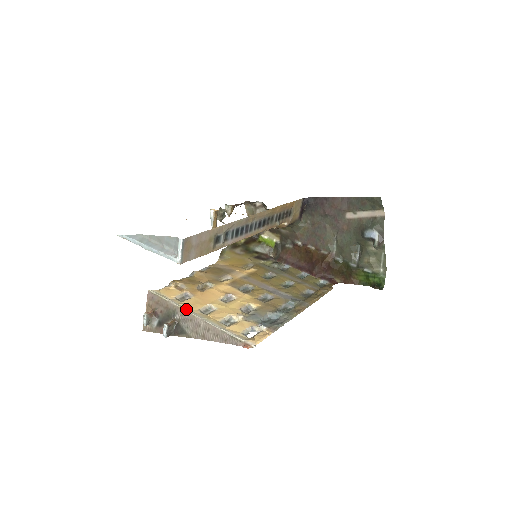
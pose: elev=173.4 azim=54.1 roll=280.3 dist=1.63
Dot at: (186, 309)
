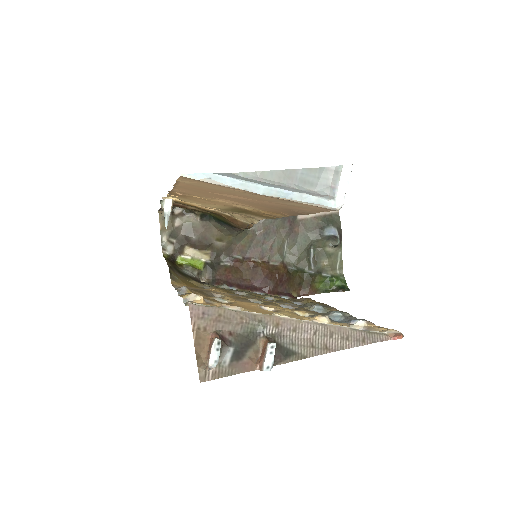
Dot at: (275, 316)
